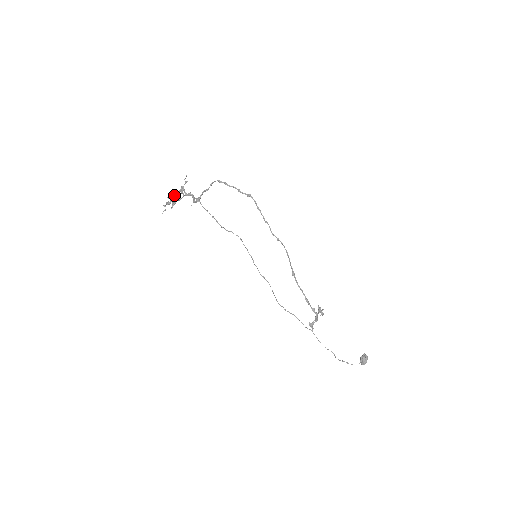
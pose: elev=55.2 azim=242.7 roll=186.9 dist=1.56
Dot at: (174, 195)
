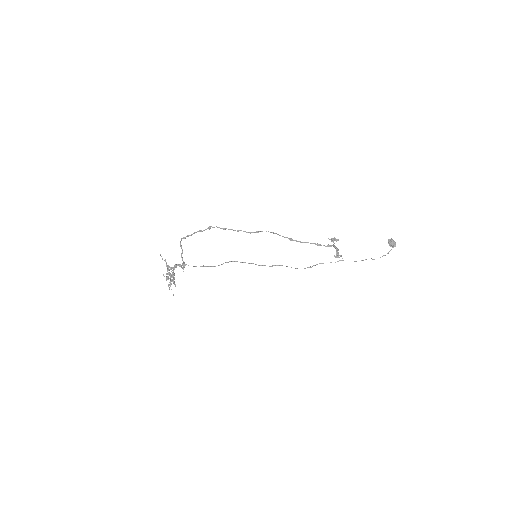
Dot at: occluded
